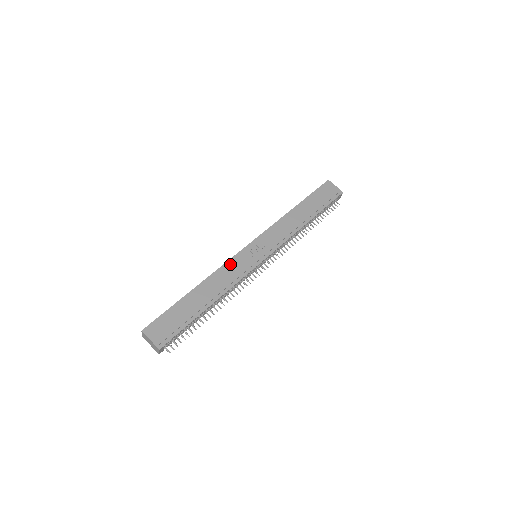
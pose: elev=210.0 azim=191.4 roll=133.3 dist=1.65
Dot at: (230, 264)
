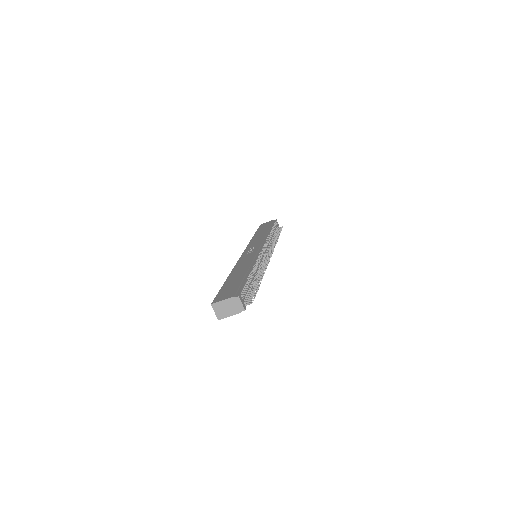
Dot at: (240, 261)
